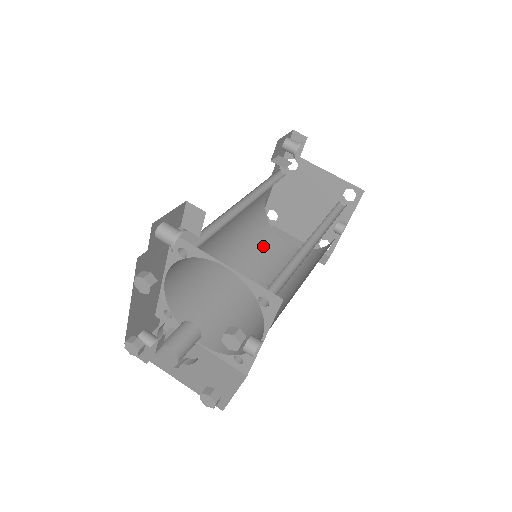
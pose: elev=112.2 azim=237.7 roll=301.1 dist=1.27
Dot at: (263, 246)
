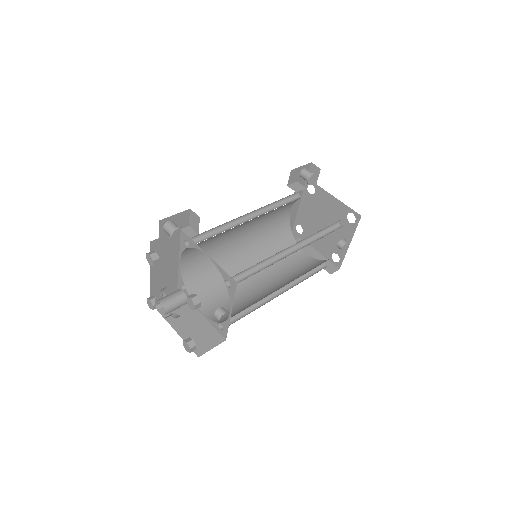
Dot at: occluded
